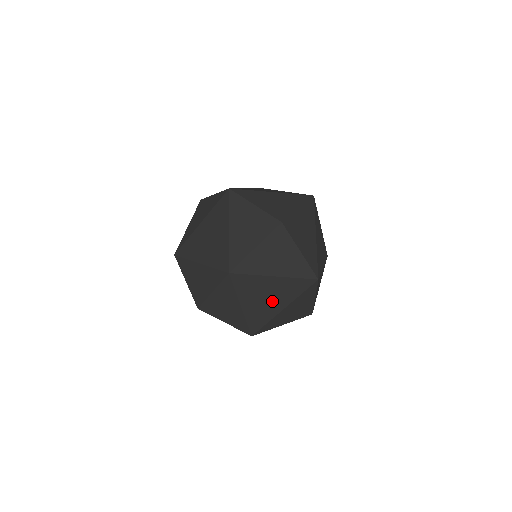
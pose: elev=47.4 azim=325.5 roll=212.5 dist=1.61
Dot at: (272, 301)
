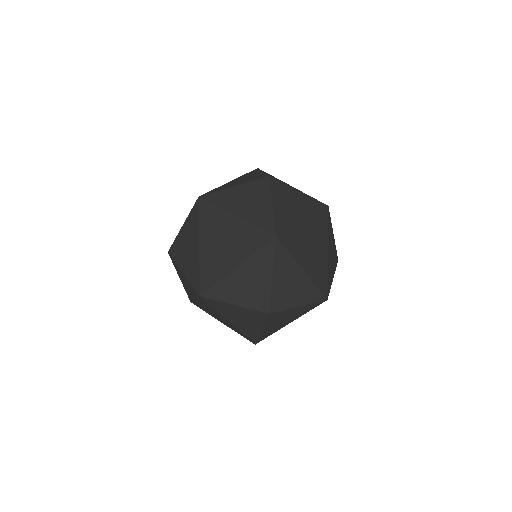
Dot at: (317, 249)
